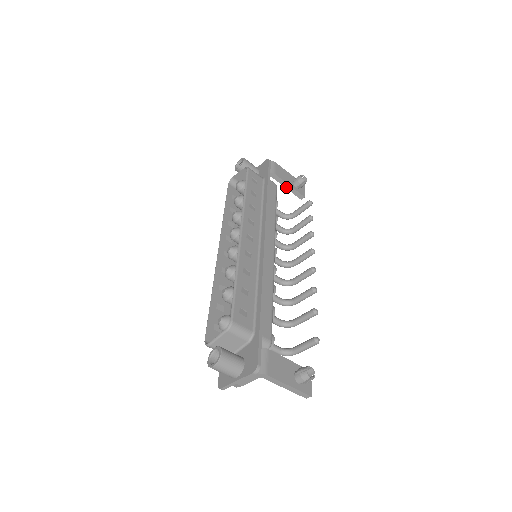
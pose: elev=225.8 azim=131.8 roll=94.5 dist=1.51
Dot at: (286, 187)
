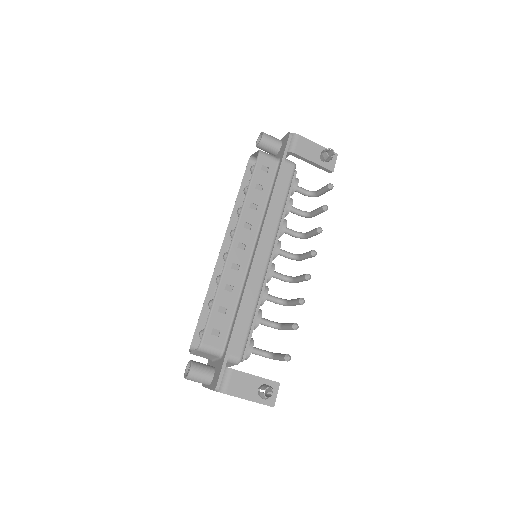
Dot at: (310, 163)
